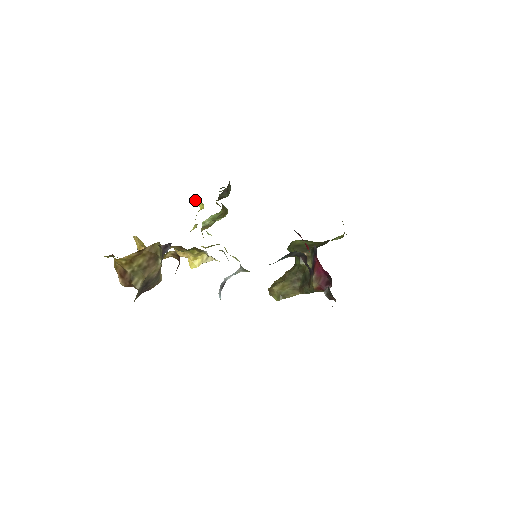
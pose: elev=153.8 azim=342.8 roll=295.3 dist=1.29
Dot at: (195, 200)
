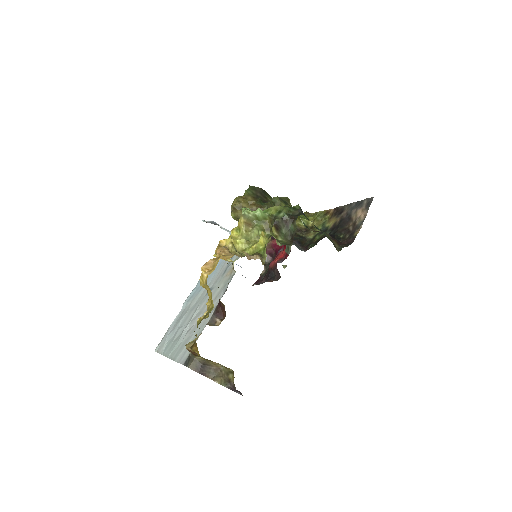
Dot at: (263, 232)
